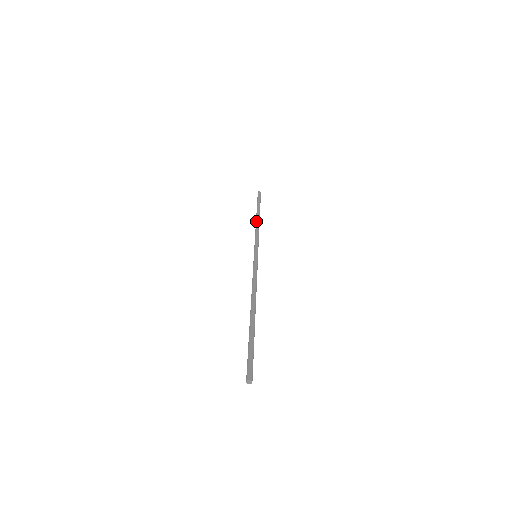
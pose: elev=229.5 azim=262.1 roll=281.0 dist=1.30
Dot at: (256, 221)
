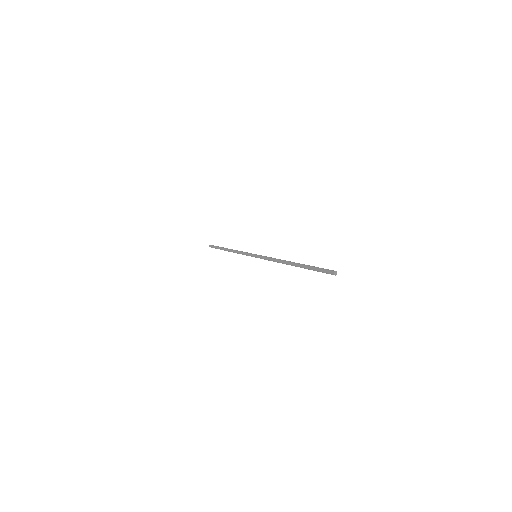
Dot at: (231, 251)
